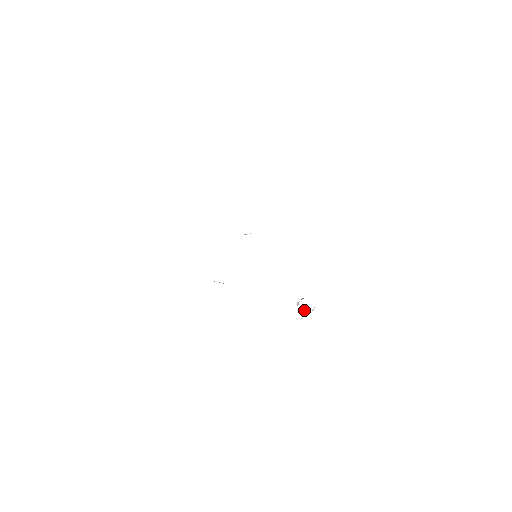
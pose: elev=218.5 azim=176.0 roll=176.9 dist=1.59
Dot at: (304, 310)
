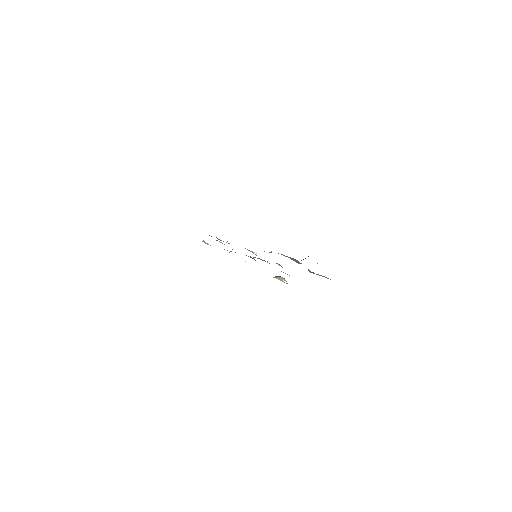
Dot at: (279, 279)
